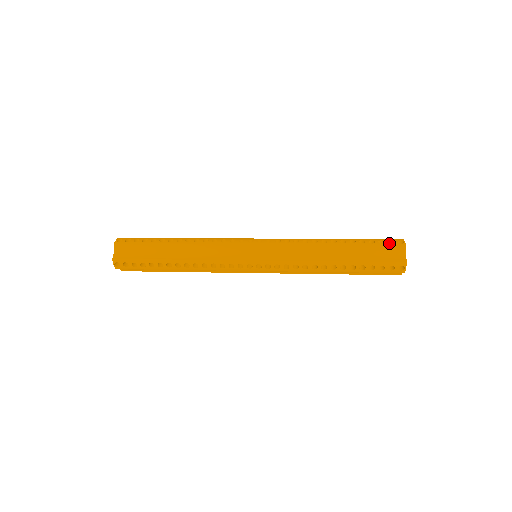
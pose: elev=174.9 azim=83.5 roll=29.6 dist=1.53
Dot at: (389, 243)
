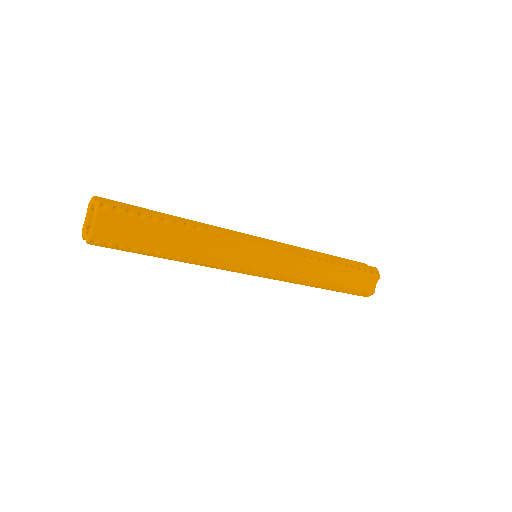
Dot at: (370, 272)
